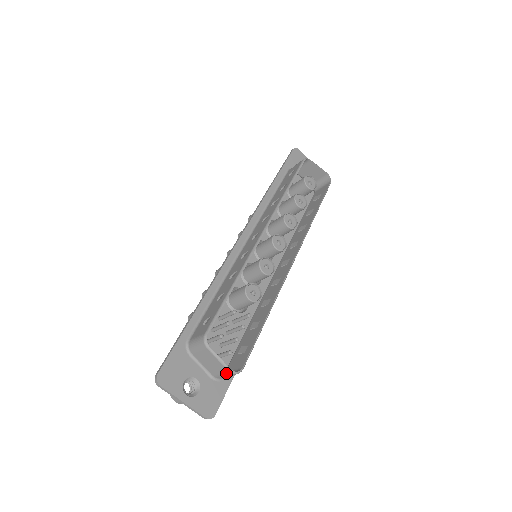
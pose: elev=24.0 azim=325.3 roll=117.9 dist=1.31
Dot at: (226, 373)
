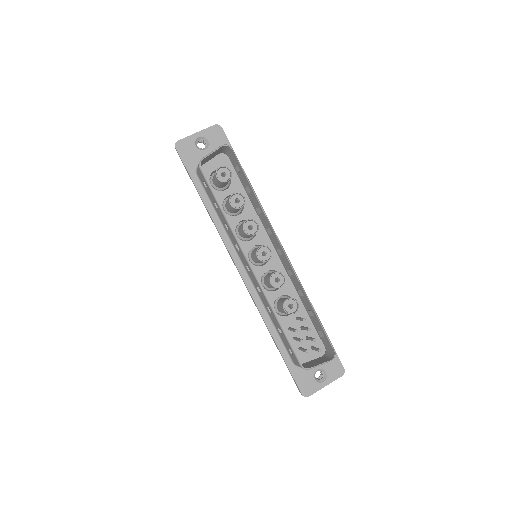
Dot at: occluded
